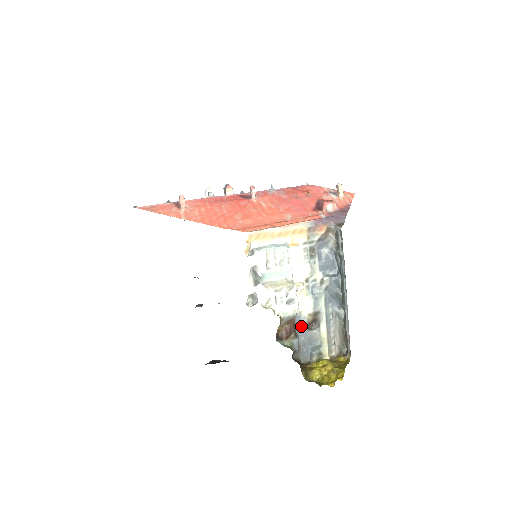
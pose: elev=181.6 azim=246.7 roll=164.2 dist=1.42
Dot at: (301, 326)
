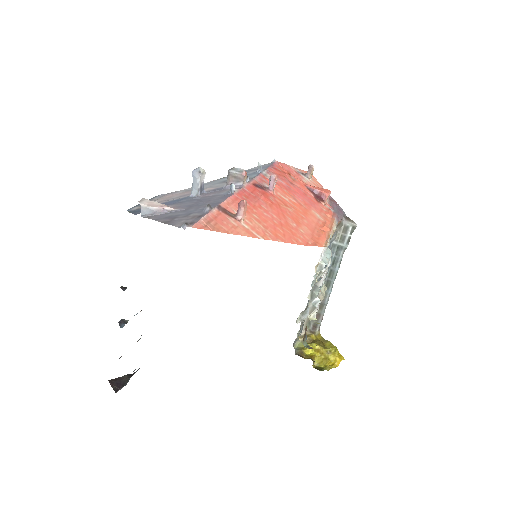
Dot at: occluded
